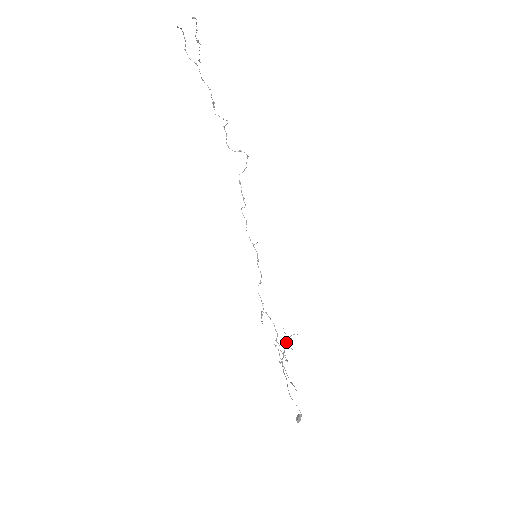
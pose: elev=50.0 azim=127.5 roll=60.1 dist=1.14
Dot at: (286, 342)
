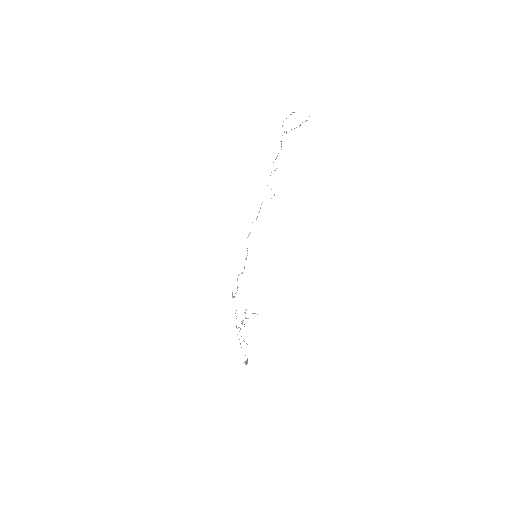
Dot at: (245, 317)
